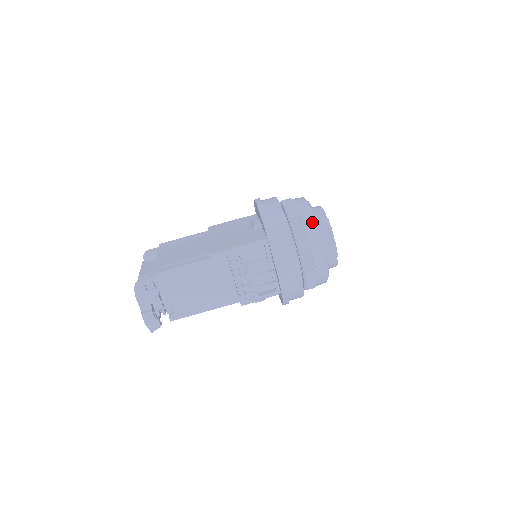
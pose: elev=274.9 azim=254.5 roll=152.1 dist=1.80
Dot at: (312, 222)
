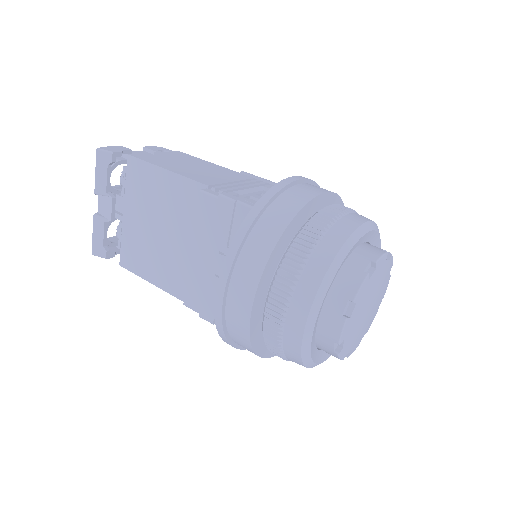
Dot at: occluded
